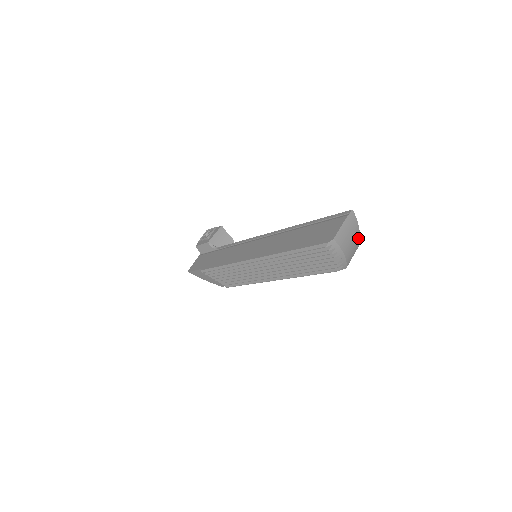
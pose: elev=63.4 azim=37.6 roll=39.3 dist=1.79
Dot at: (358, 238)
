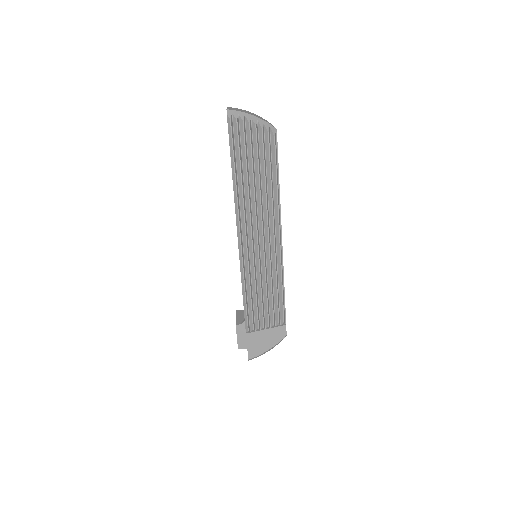
Dot at: occluded
